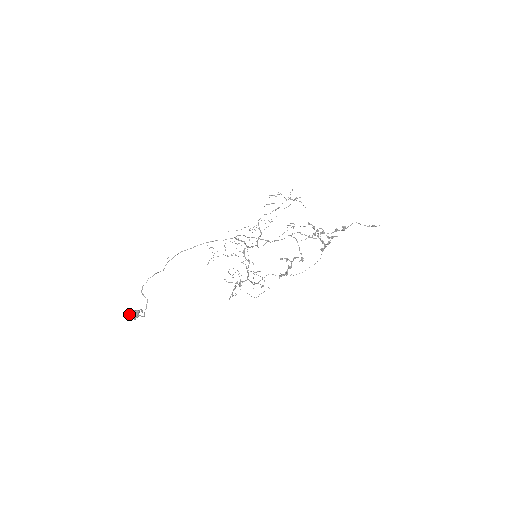
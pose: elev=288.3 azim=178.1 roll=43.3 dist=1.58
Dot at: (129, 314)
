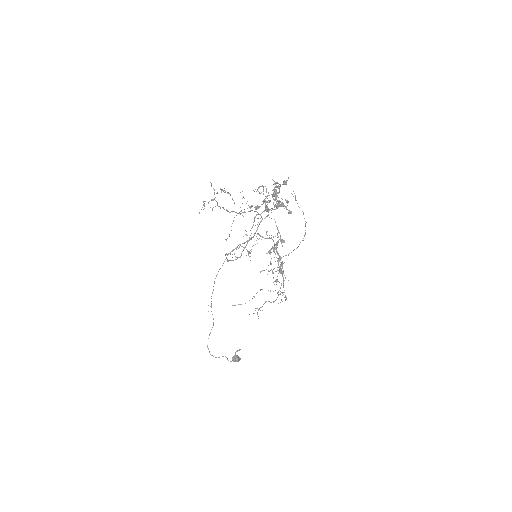
Dot at: (233, 361)
